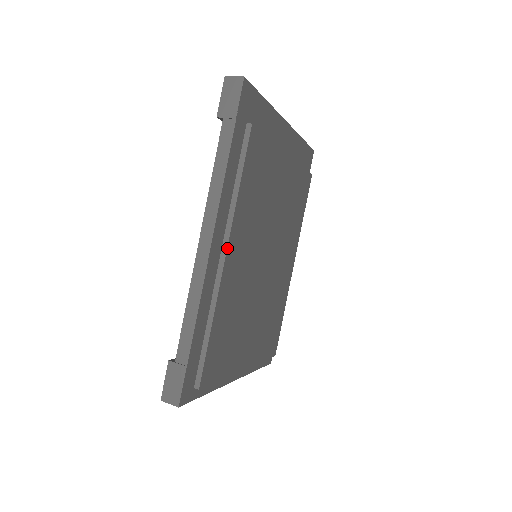
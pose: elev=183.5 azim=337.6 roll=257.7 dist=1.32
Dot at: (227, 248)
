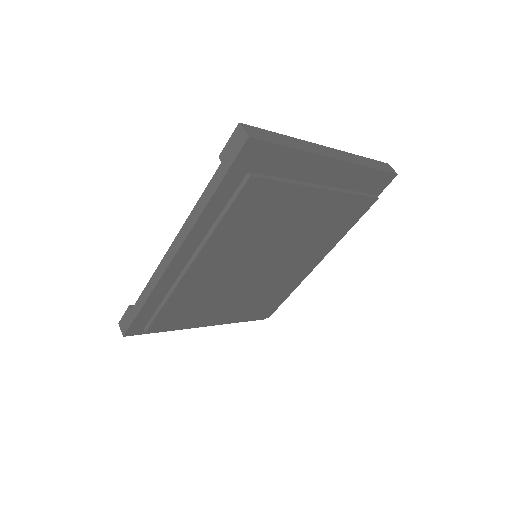
Dot at: (194, 260)
